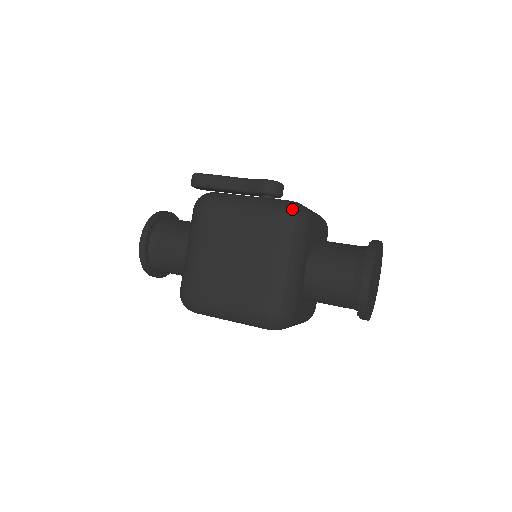
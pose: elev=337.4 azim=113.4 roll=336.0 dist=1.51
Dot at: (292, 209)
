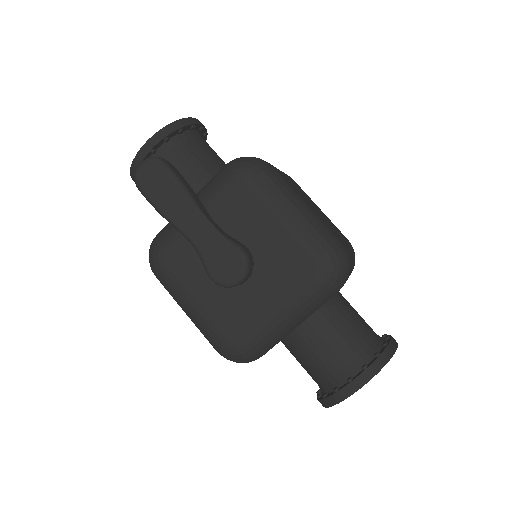
Dot at: occluded
